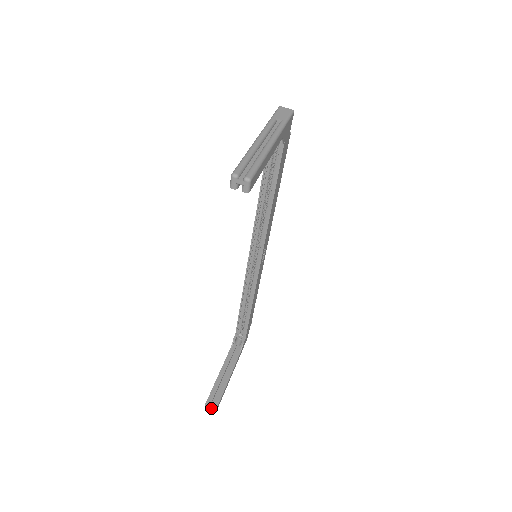
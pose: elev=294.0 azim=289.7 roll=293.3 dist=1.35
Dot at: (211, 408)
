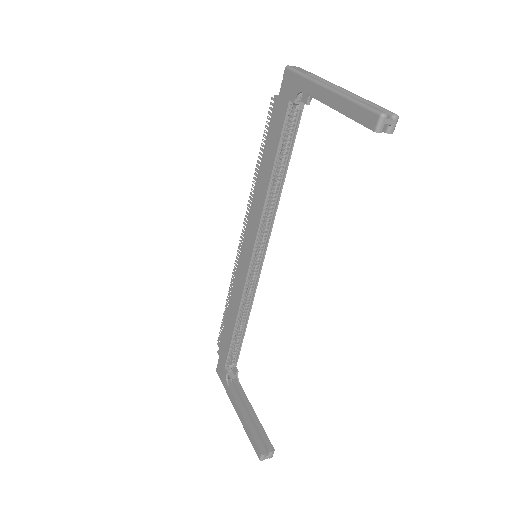
Dot at: (267, 454)
